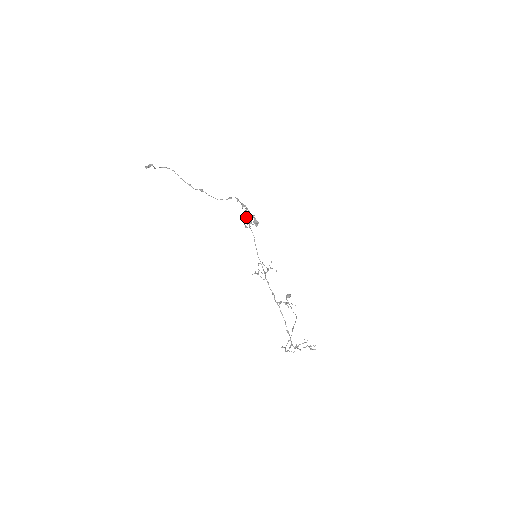
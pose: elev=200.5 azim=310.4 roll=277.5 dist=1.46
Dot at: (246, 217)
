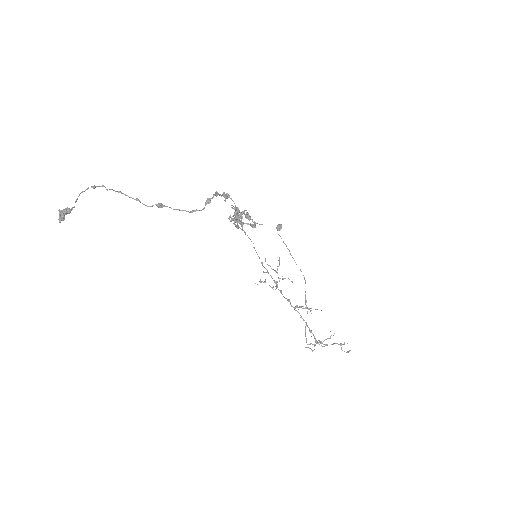
Dot at: (236, 218)
